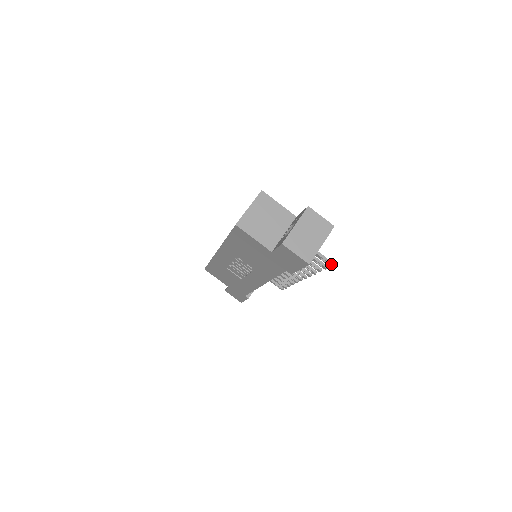
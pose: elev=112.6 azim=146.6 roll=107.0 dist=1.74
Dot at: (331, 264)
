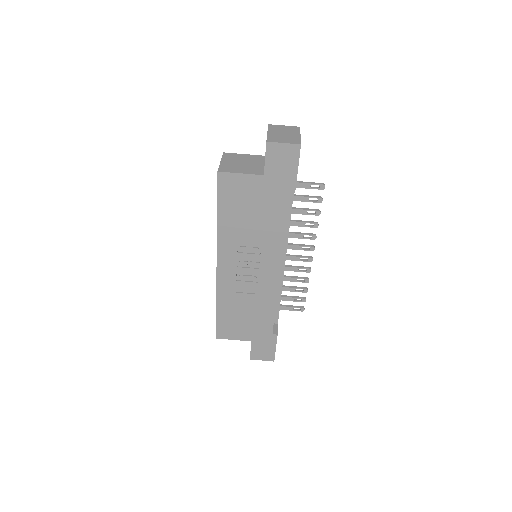
Dot at: (322, 184)
